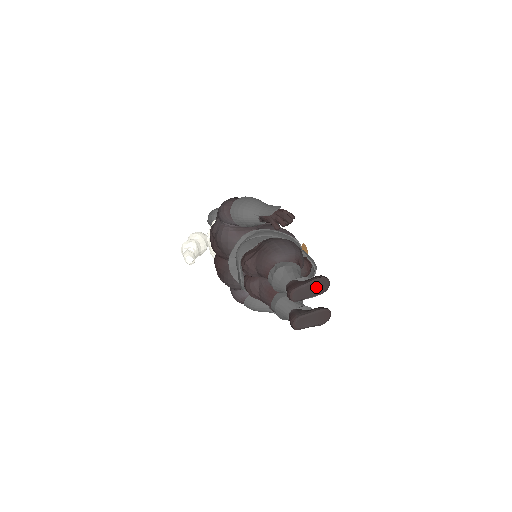
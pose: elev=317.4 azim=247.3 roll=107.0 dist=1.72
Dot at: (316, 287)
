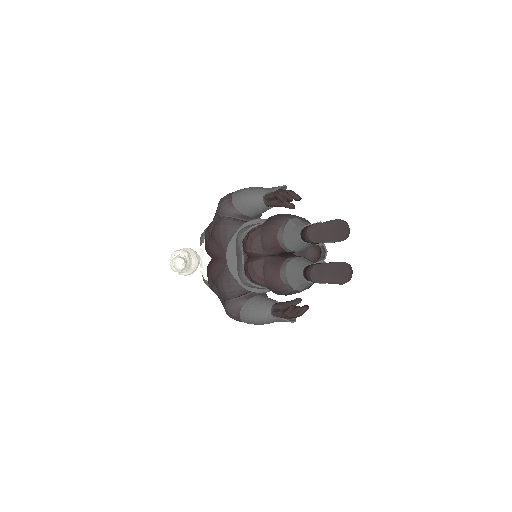
Dot at: (335, 230)
